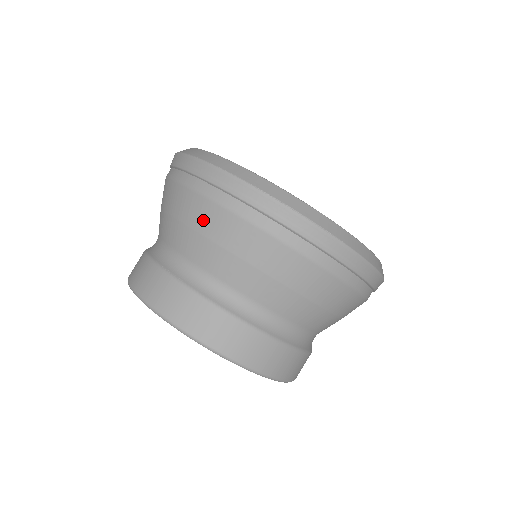
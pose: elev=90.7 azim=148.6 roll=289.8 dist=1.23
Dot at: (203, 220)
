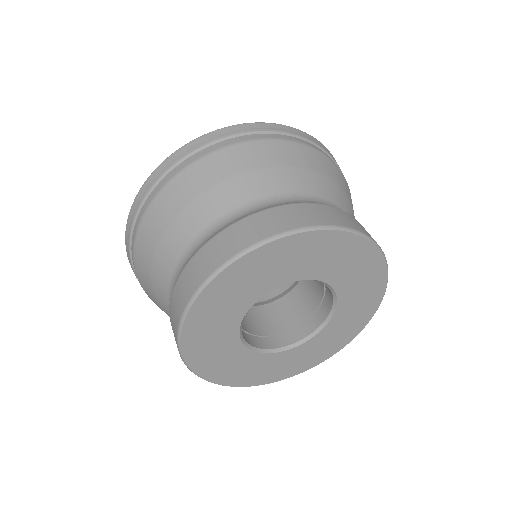
Dot at: (243, 161)
